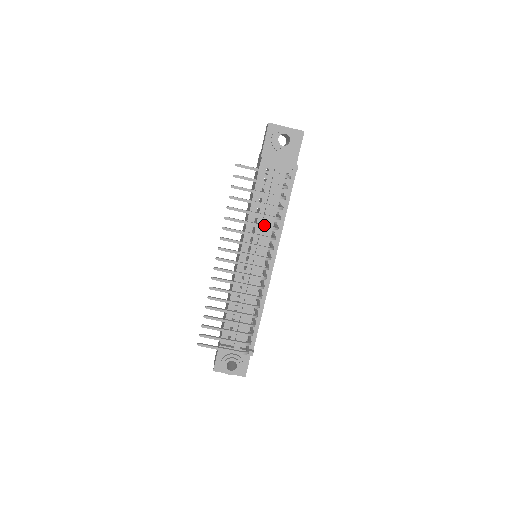
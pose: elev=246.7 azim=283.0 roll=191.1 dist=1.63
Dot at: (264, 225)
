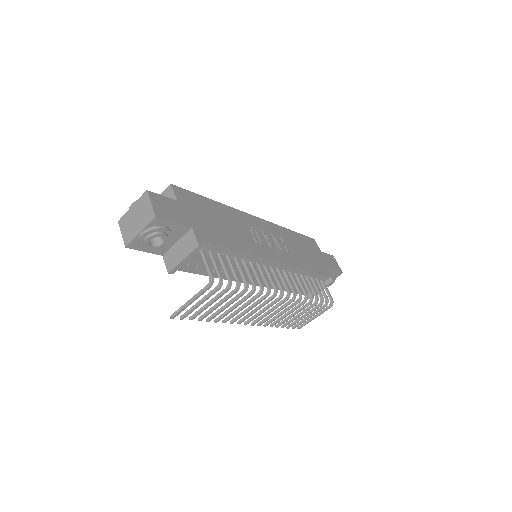
Dot at: (244, 300)
